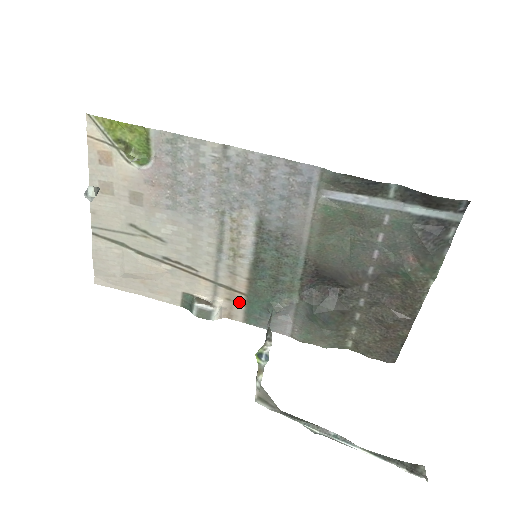
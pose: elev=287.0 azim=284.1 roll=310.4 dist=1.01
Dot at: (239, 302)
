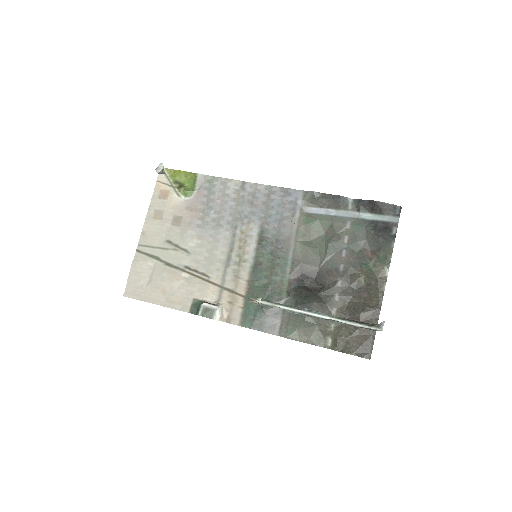
Dot at: (238, 305)
